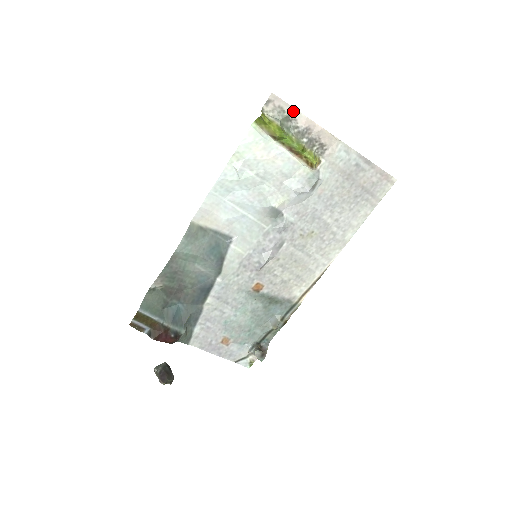
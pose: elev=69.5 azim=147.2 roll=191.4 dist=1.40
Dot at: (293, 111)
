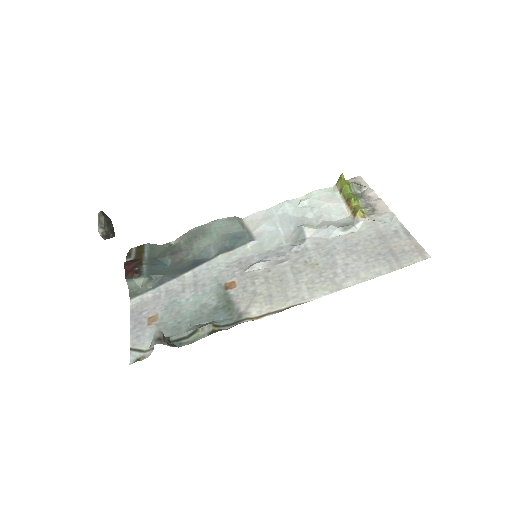
Dot at: (367, 187)
